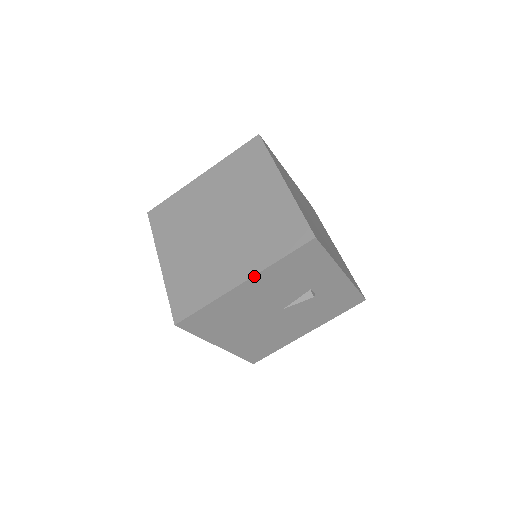
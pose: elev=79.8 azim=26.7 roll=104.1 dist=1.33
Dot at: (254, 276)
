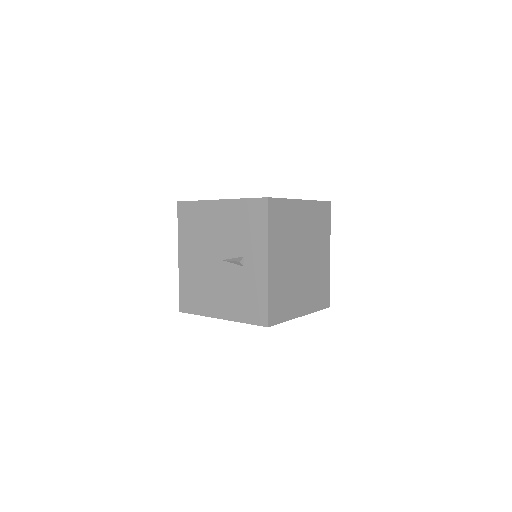
Dot at: (226, 200)
